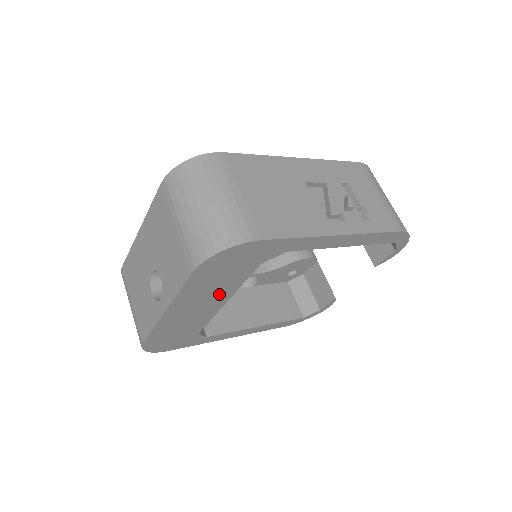
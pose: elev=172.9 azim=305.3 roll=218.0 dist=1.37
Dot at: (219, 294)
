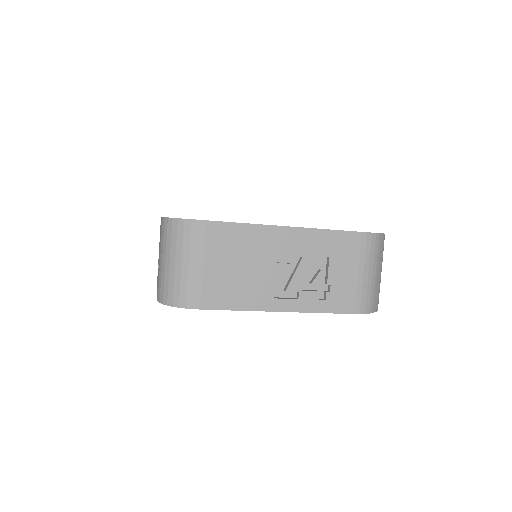
Dot at: occluded
